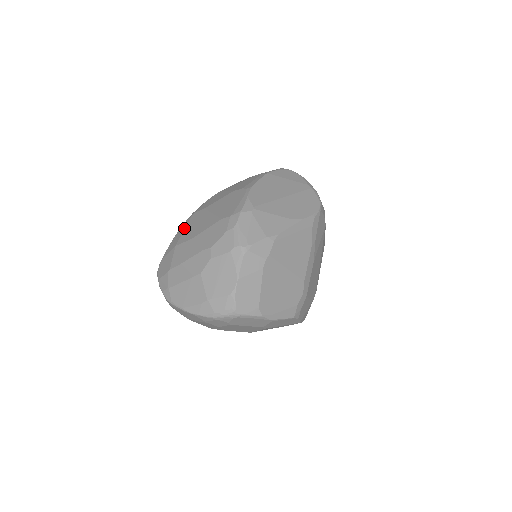
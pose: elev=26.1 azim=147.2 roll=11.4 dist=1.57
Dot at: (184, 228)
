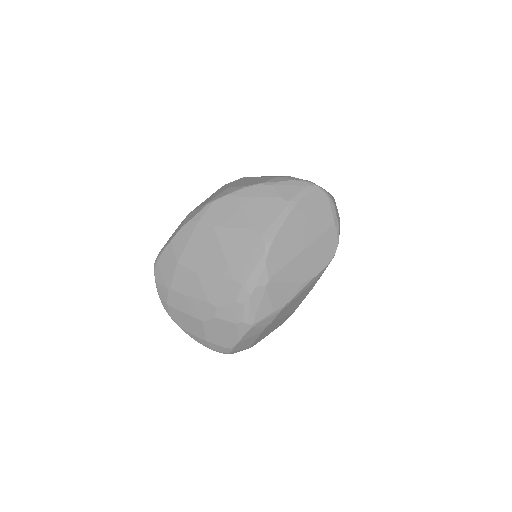
Dot at: (187, 239)
